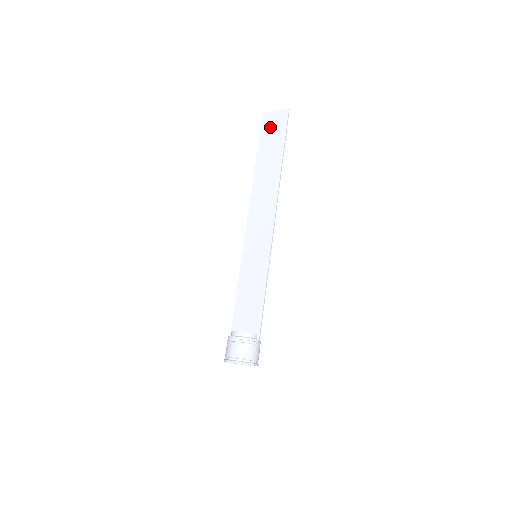
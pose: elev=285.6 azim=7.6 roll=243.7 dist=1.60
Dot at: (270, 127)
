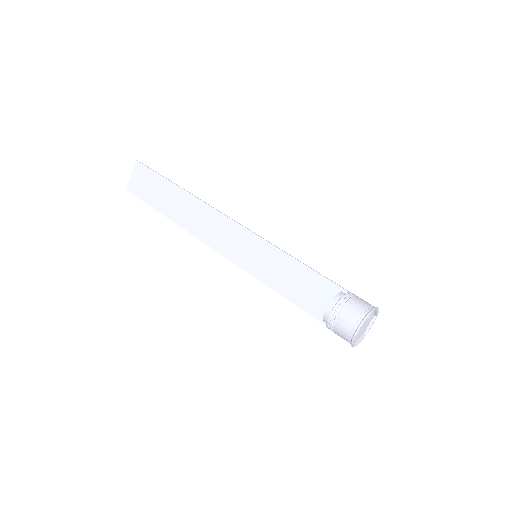
Dot at: (142, 187)
